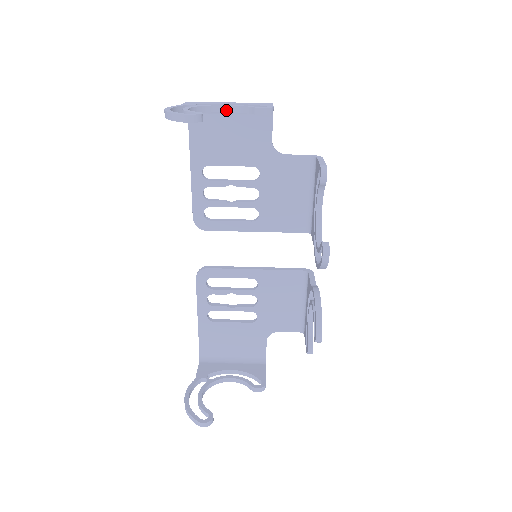
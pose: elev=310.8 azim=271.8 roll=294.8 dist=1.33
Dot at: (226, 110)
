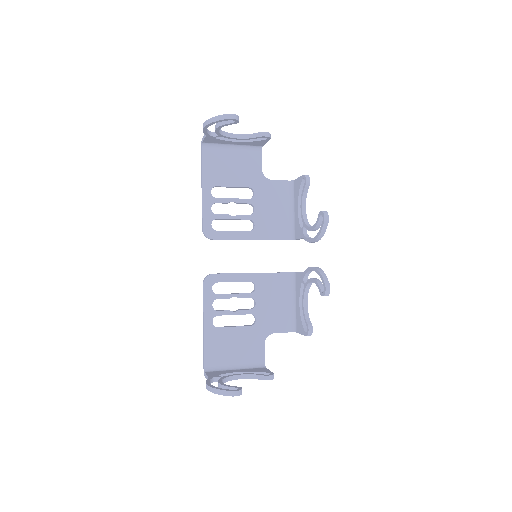
Dot at: (237, 137)
